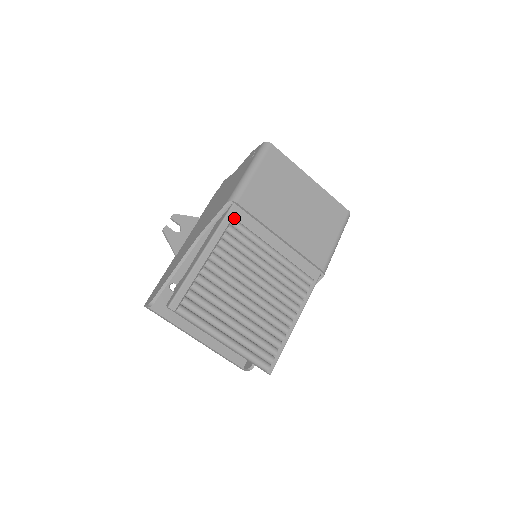
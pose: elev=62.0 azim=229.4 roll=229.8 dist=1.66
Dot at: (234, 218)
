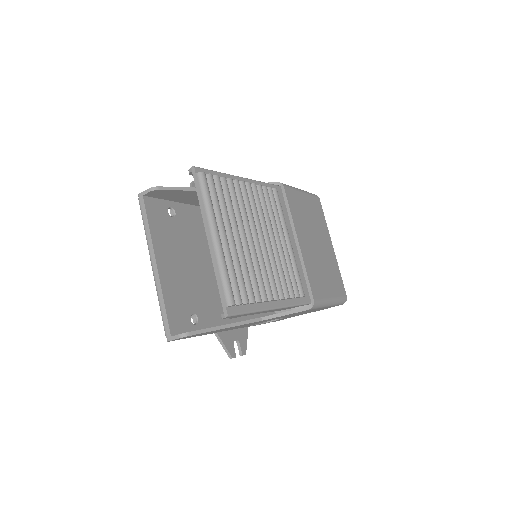
Dot at: occluded
